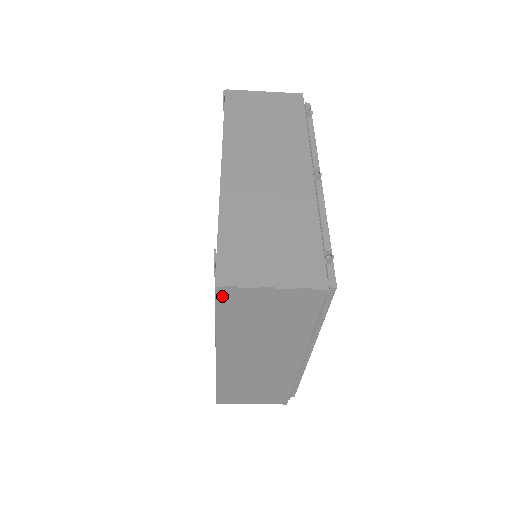
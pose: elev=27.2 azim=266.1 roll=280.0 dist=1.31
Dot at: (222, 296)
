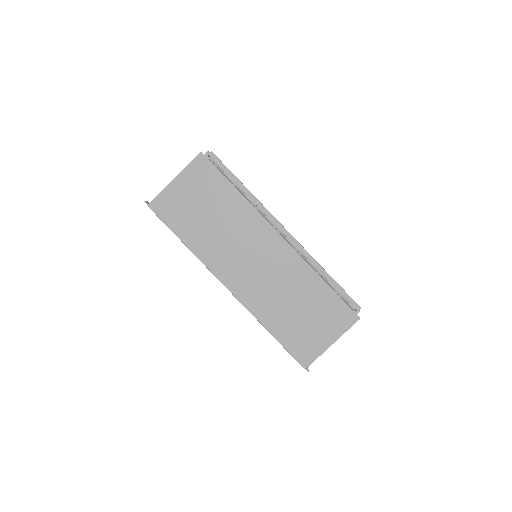
Dot at: (159, 211)
